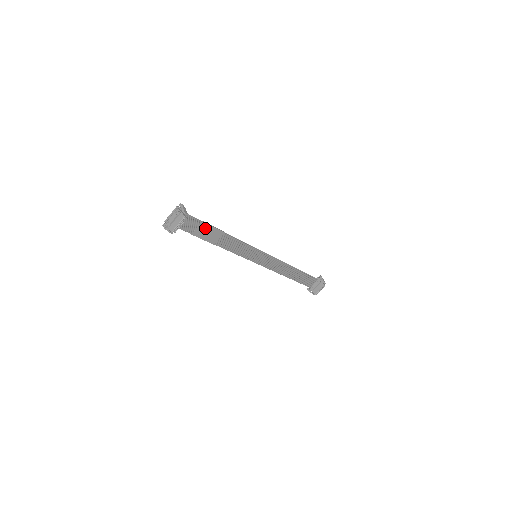
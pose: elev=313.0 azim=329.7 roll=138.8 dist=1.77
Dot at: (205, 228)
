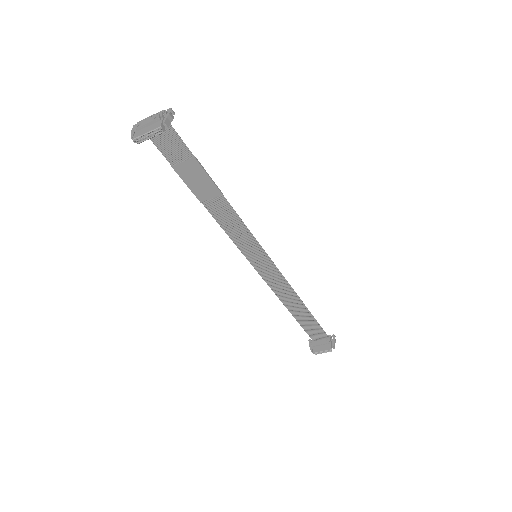
Dot at: (196, 170)
